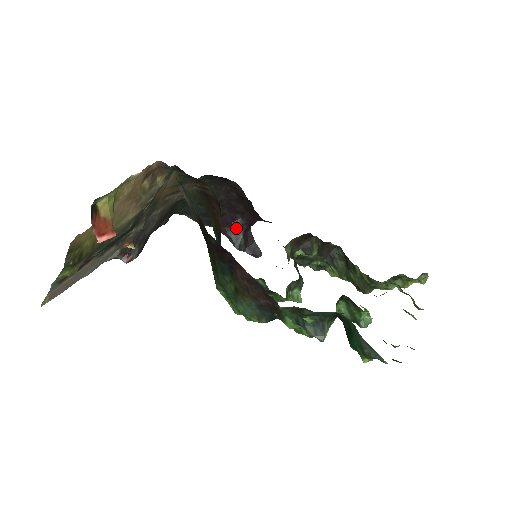
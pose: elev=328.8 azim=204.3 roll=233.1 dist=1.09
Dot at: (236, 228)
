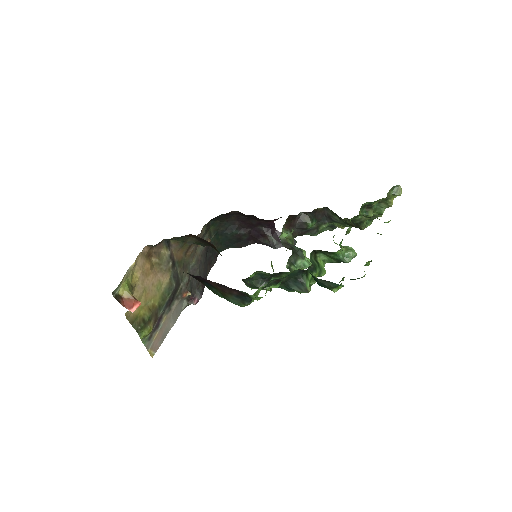
Dot at: (265, 235)
